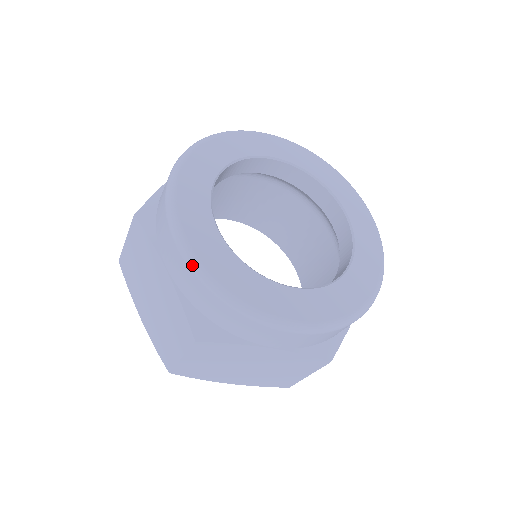
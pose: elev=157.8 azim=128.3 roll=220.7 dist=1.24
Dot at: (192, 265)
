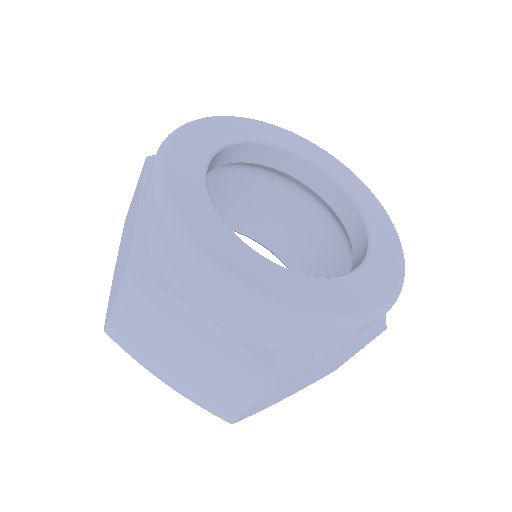
Dot at: (155, 180)
